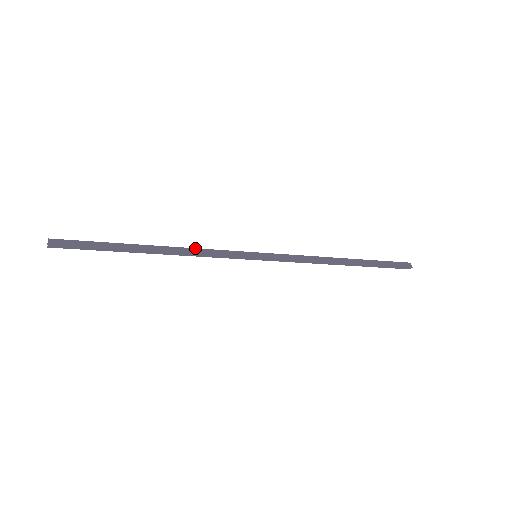
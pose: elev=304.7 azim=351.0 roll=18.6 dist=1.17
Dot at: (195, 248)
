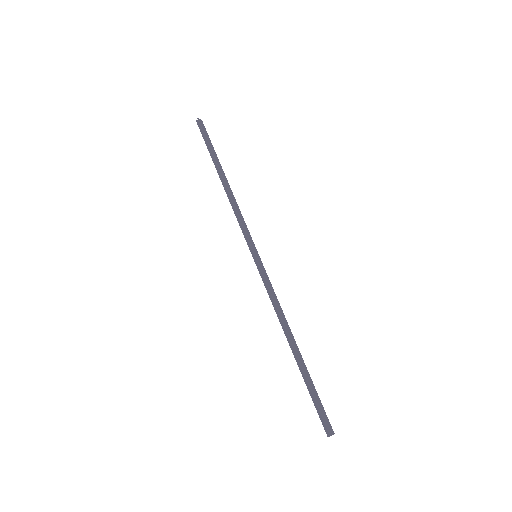
Dot at: occluded
